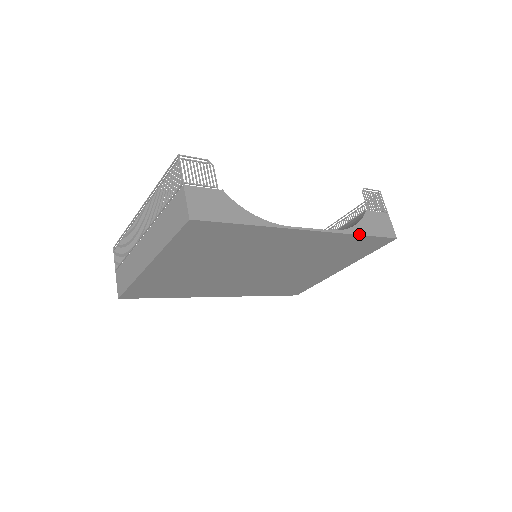
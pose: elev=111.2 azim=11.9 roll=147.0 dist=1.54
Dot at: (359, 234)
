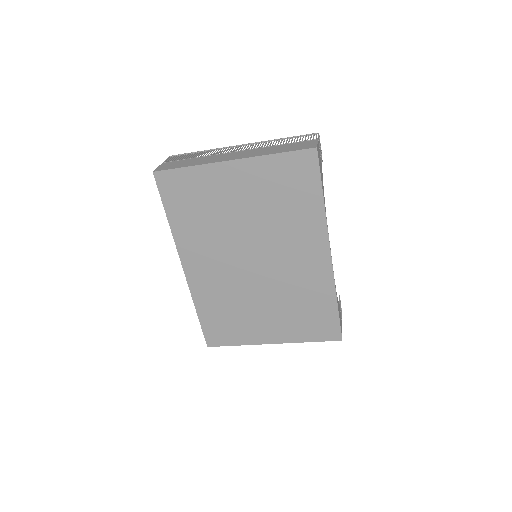
Dot at: (337, 301)
